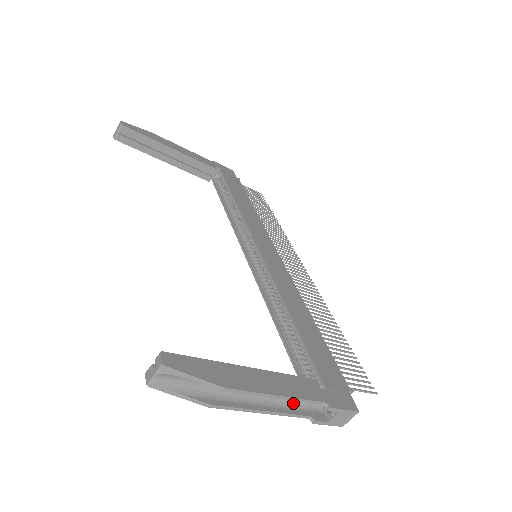
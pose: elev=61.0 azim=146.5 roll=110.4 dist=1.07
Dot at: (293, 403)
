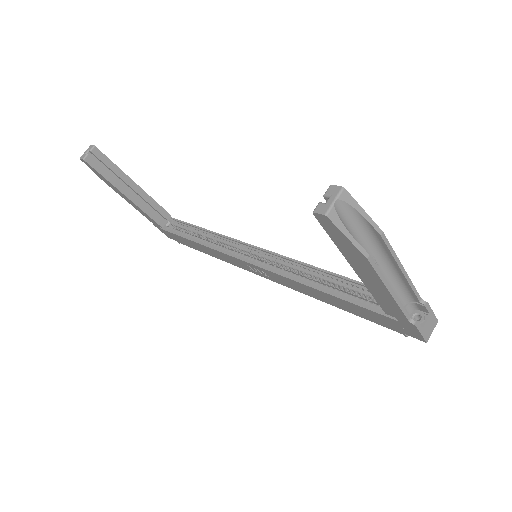
Dot at: occluded
